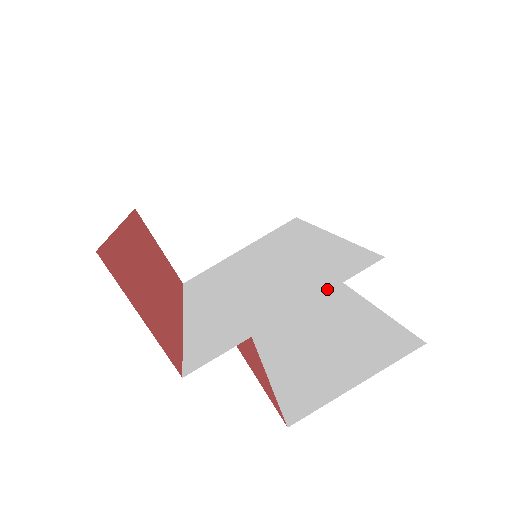
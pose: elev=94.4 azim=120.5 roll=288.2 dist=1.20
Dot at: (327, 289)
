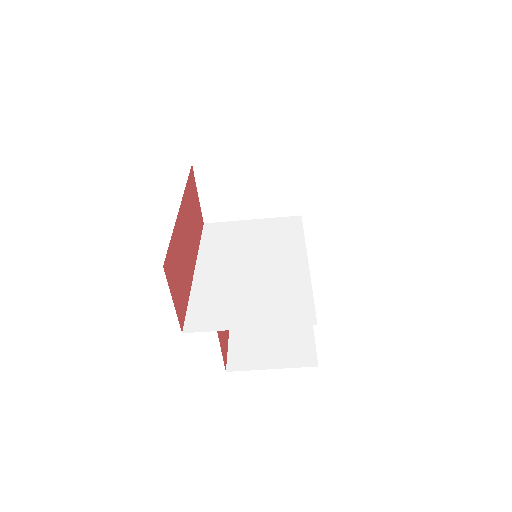
Dot at: (279, 325)
